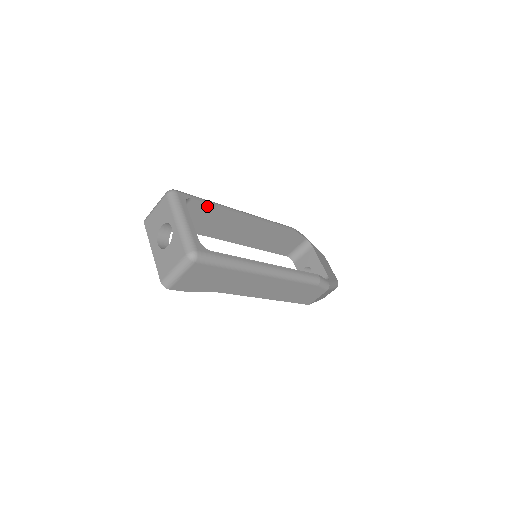
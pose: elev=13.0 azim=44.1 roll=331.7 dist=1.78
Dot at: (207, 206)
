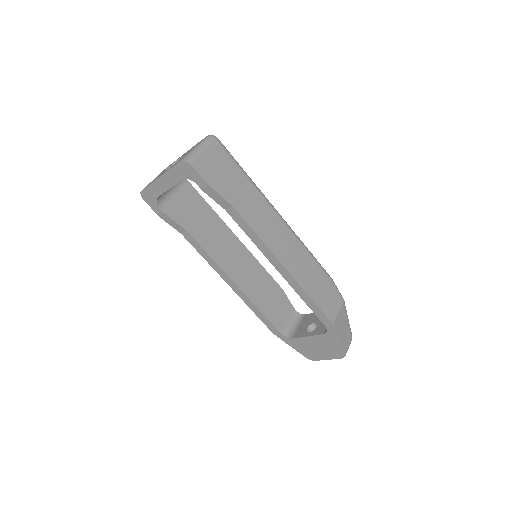
Dot at: (200, 199)
